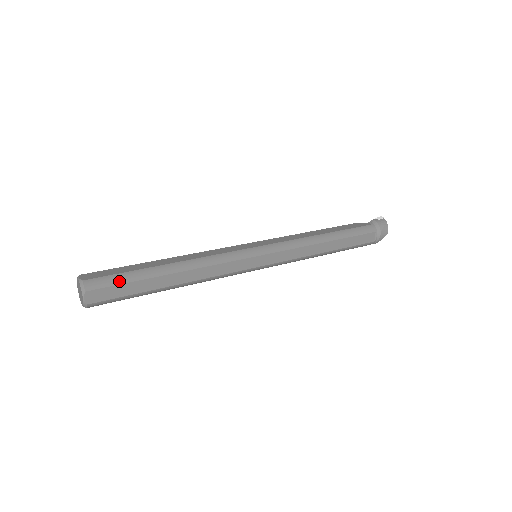
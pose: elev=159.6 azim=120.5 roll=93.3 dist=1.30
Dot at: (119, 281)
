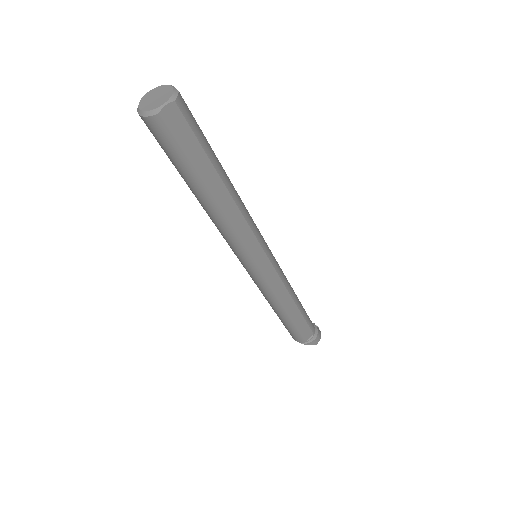
Dot at: (198, 134)
